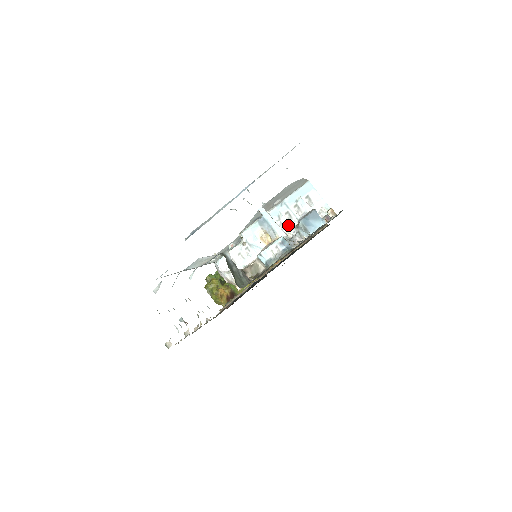
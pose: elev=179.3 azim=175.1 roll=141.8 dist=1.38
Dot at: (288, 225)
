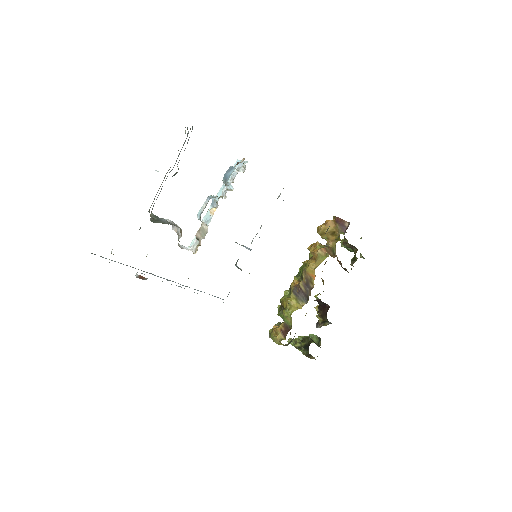
Dot at: occluded
